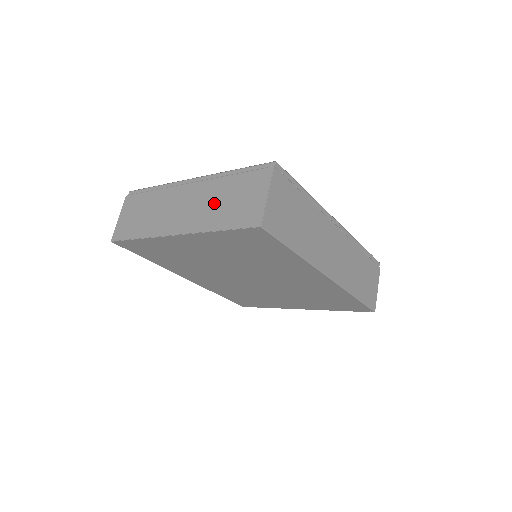
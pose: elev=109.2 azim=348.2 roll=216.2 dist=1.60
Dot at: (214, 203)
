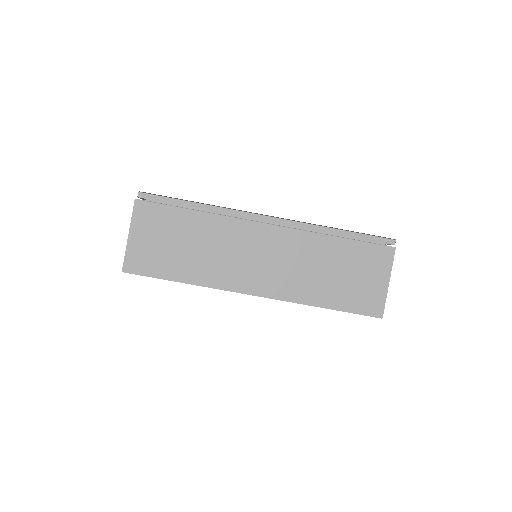
Dot at: (314, 269)
